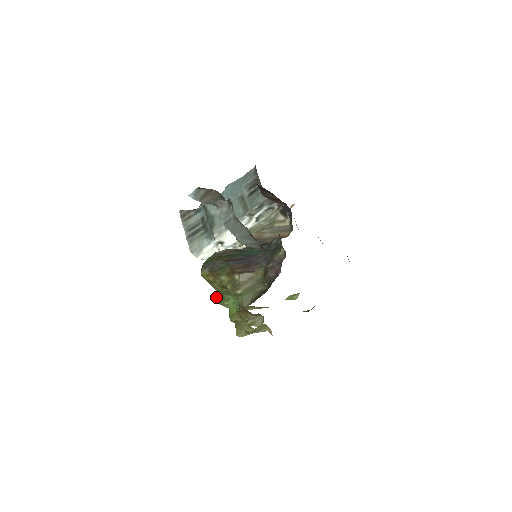
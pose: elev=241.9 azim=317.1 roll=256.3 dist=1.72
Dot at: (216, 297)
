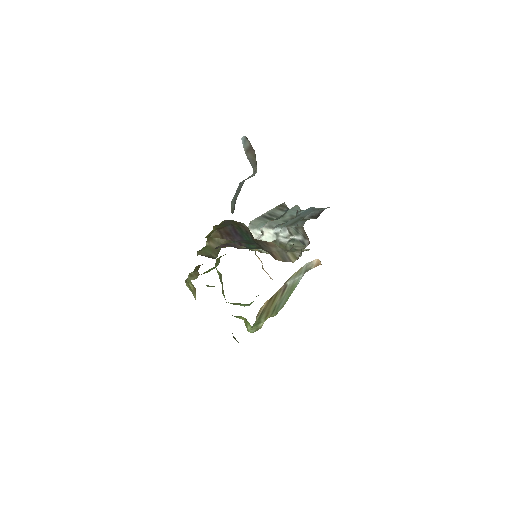
Dot at: occluded
